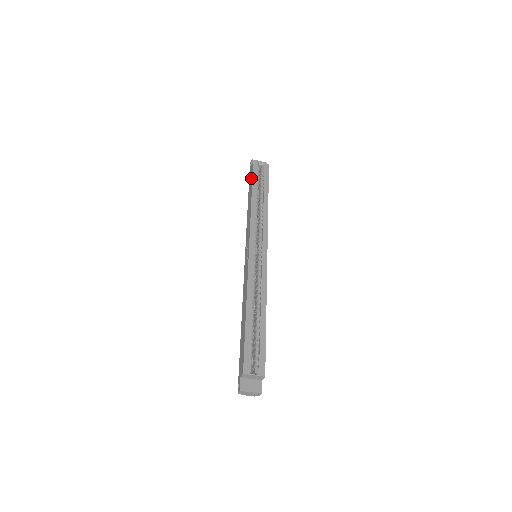
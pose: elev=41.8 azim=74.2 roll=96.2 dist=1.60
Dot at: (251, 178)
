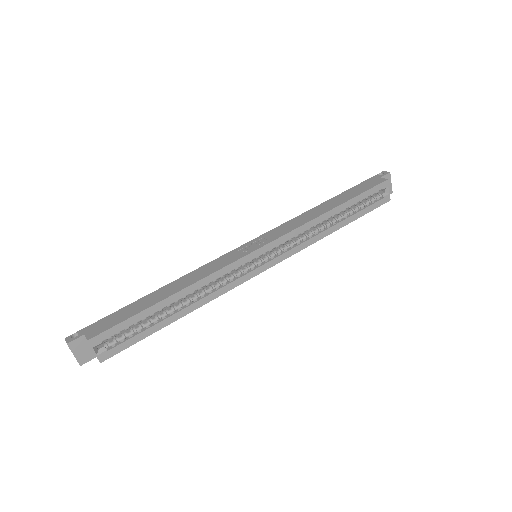
Dot at: (362, 189)
